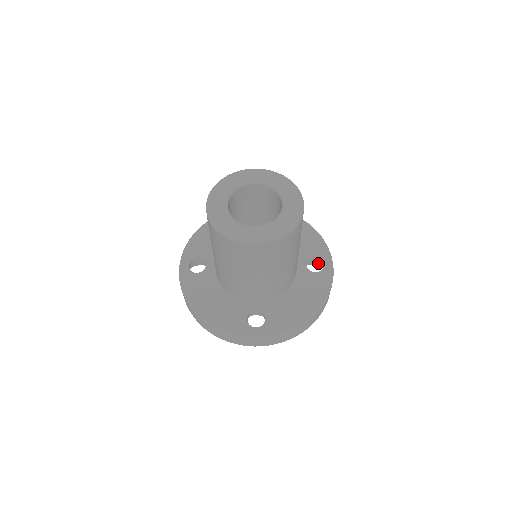
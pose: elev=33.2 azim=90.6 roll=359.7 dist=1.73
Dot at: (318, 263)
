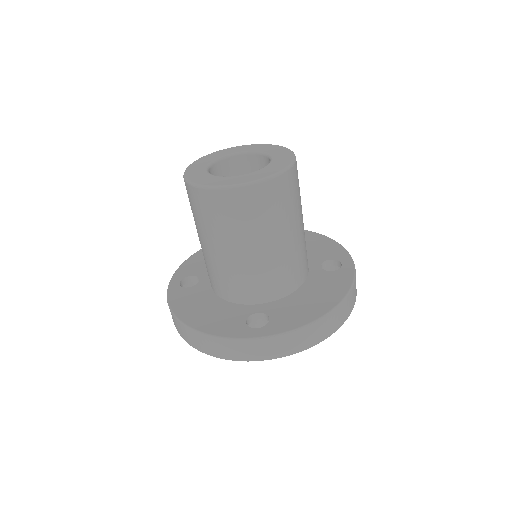
Dot at: occluded
